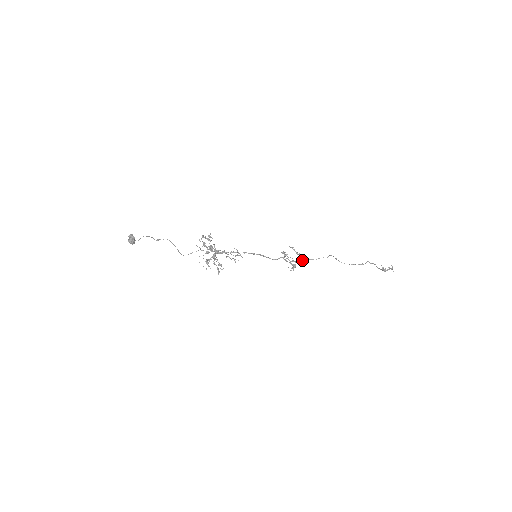
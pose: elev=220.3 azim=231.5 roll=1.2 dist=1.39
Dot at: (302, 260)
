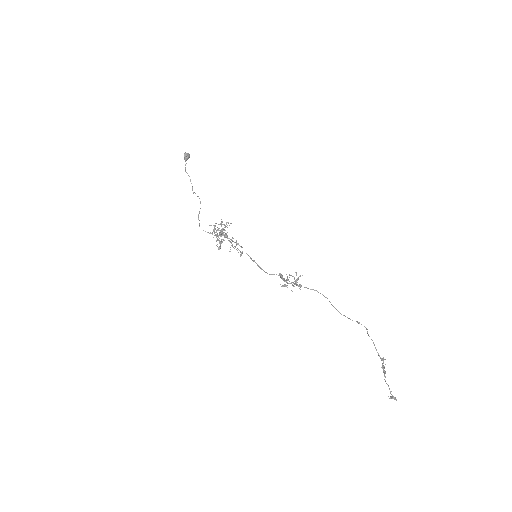
Dot at: (297, 279)
